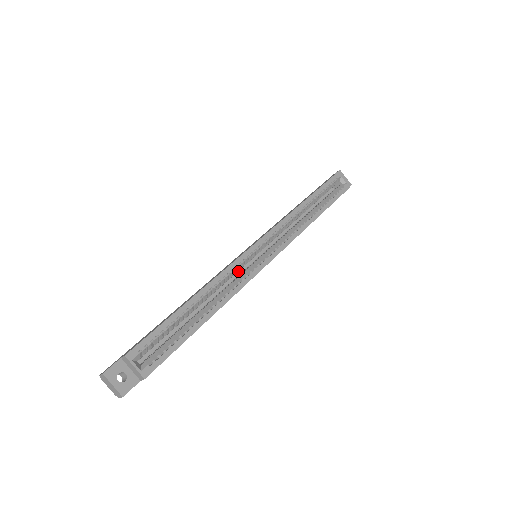
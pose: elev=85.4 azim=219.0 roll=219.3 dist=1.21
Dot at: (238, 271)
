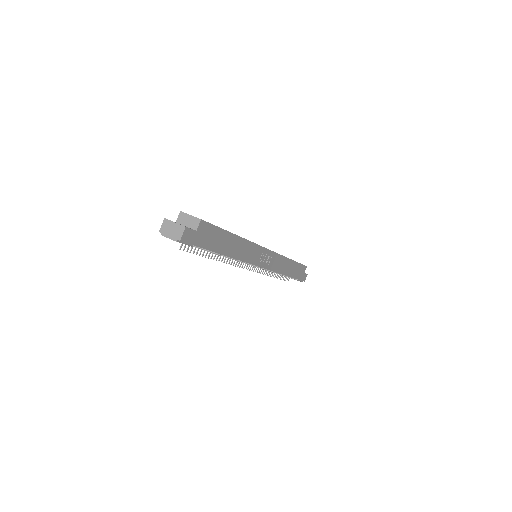
Dot at: occluded
